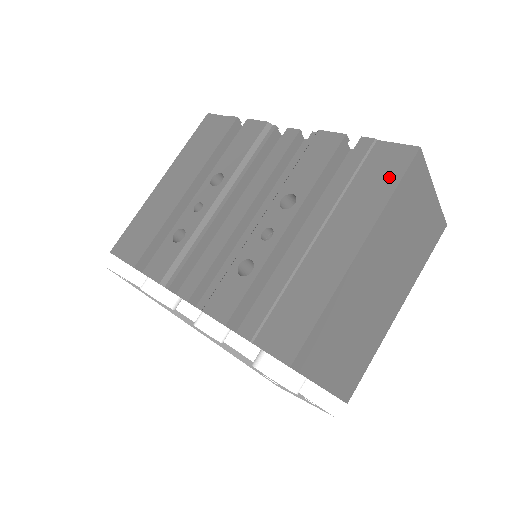
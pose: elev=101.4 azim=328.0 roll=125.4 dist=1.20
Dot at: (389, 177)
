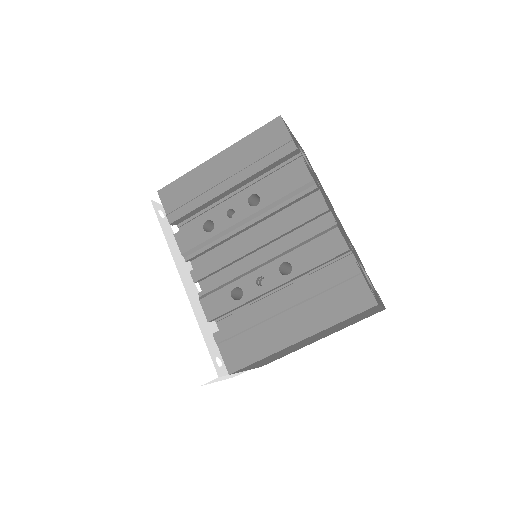
Dot at: (348, 309)
